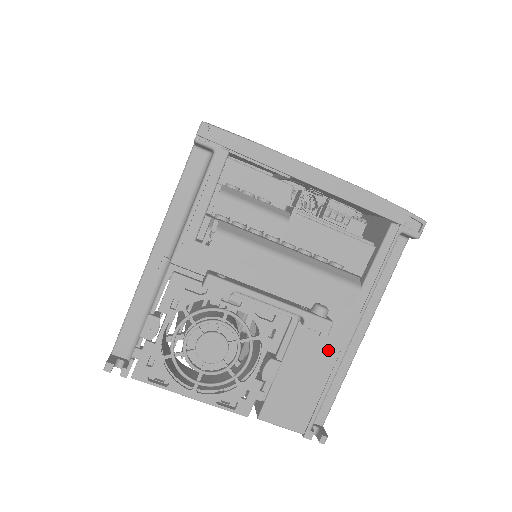
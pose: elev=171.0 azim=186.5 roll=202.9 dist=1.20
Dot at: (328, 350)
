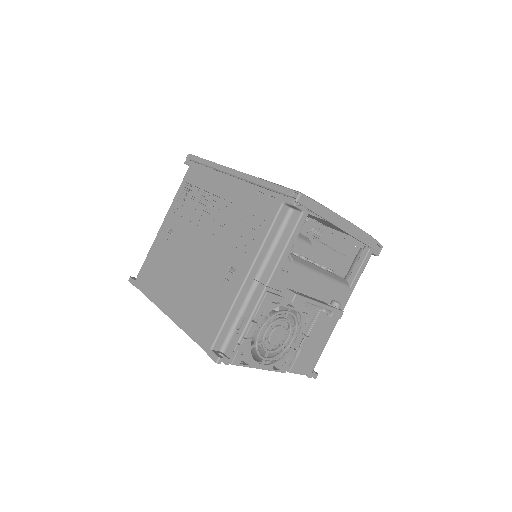
Dot at: (329, 325)
